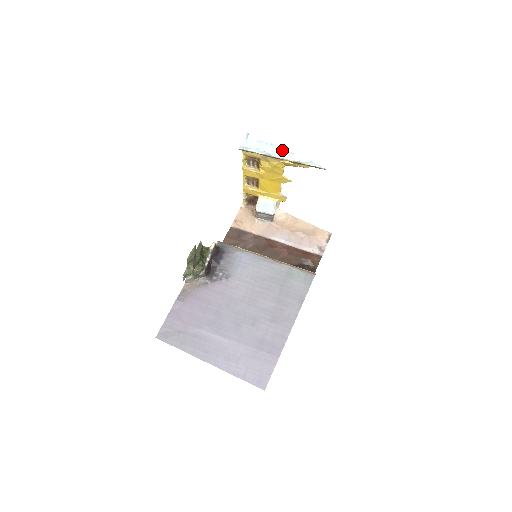
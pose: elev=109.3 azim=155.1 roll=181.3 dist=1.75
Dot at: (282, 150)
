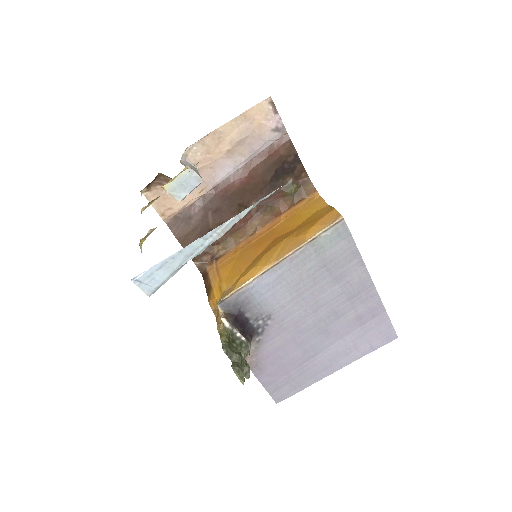
Dot at: (202, 240)
